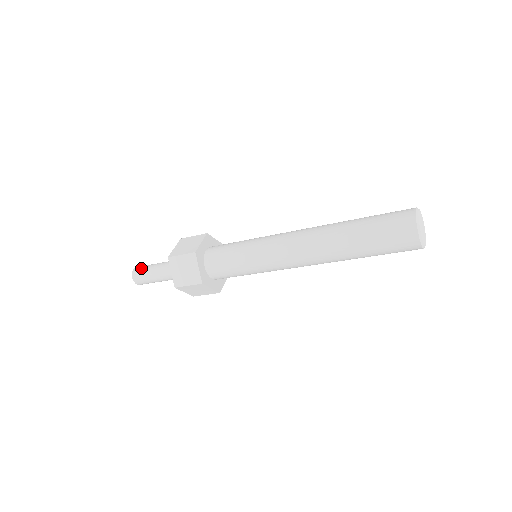
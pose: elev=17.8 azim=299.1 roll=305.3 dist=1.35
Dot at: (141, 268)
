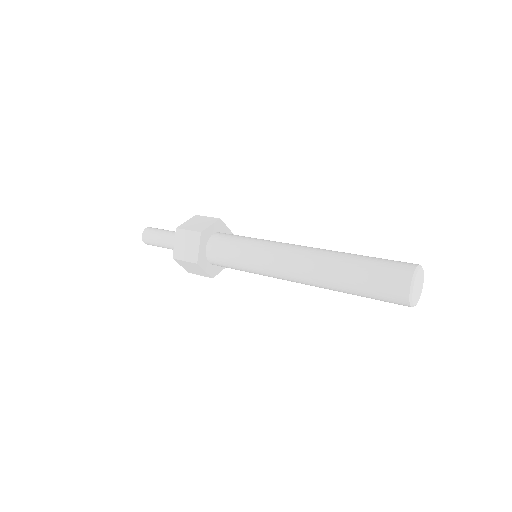
Dot at: (152, 229)
